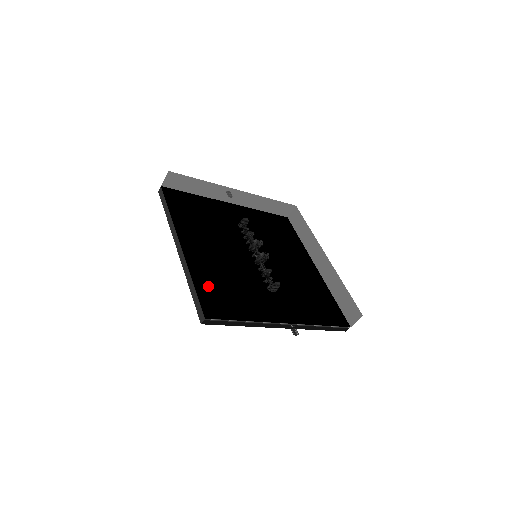
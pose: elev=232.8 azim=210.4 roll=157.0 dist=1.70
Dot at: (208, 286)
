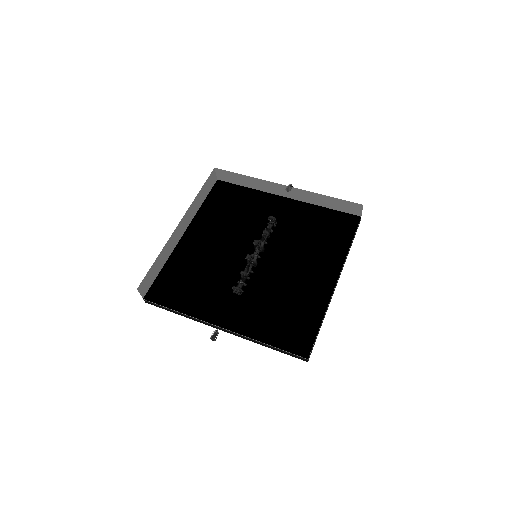
Dot at: (172, 274)
